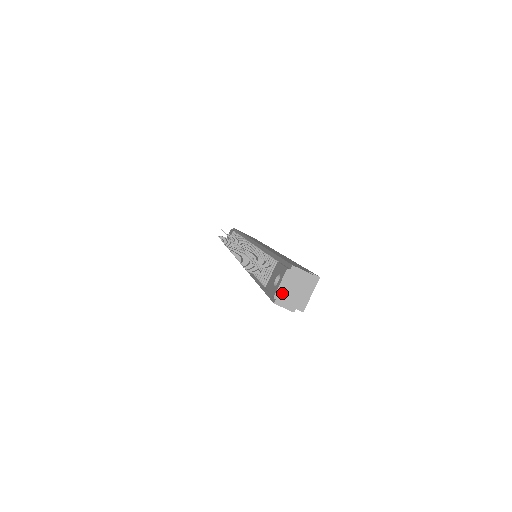
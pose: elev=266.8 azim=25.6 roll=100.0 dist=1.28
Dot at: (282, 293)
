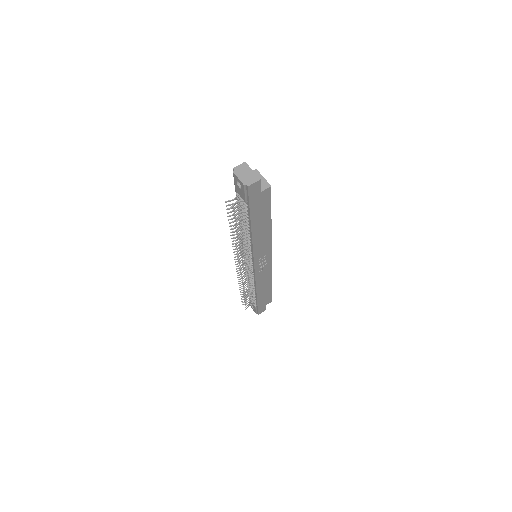
Dot at: (245, 180)
